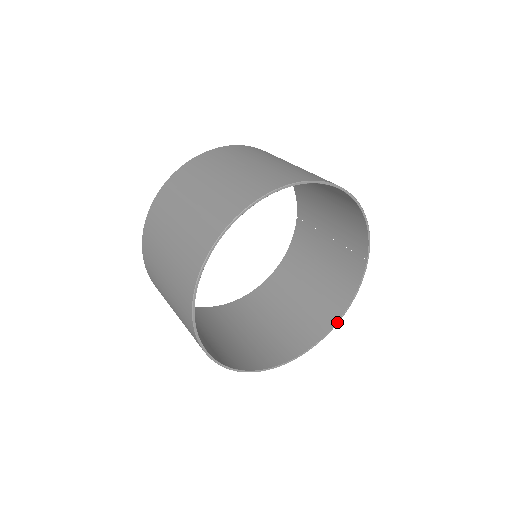
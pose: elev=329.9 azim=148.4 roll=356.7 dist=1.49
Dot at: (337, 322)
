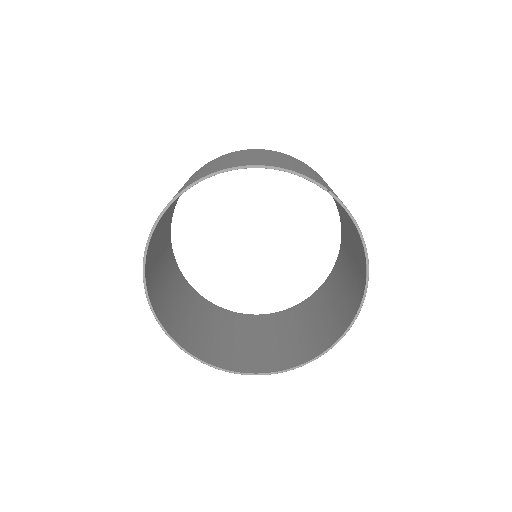
Dot at: (366, 265)
